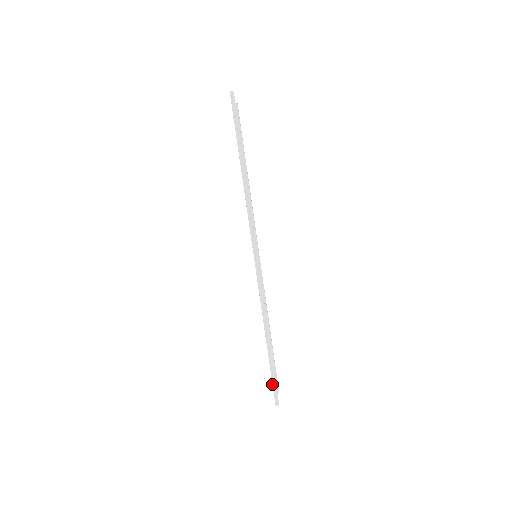
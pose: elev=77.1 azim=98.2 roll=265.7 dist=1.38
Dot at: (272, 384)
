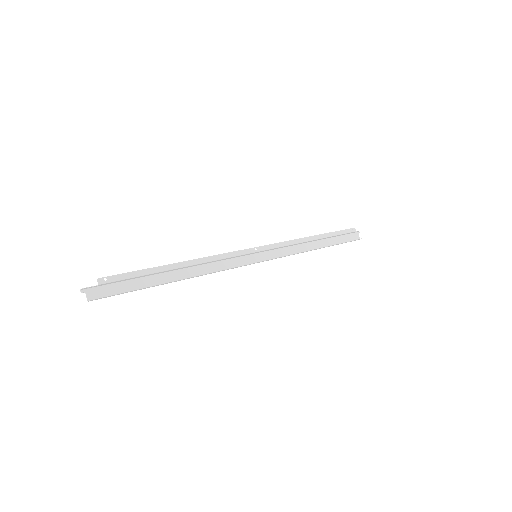
Dot at: occluded
